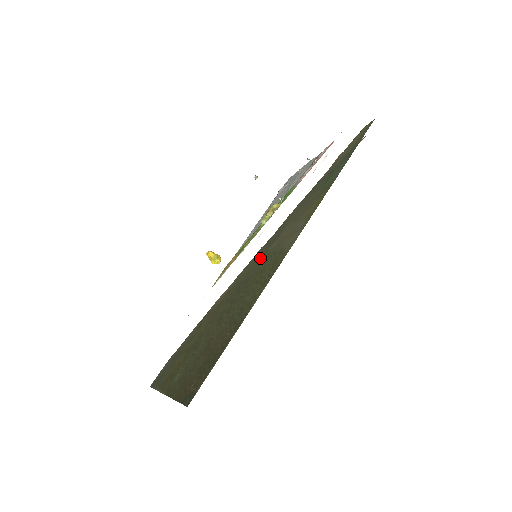
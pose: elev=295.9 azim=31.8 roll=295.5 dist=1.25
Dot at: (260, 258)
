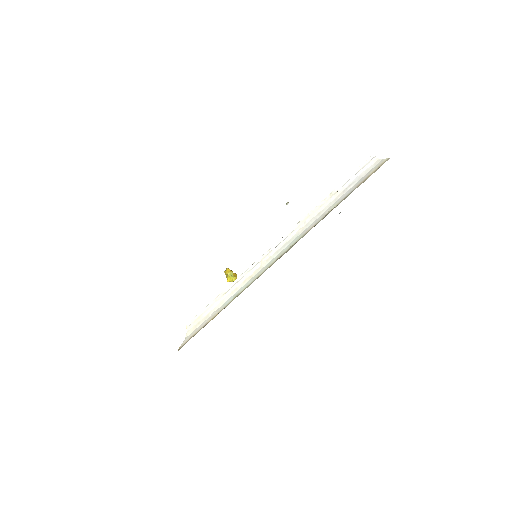
Dot at: occluded
